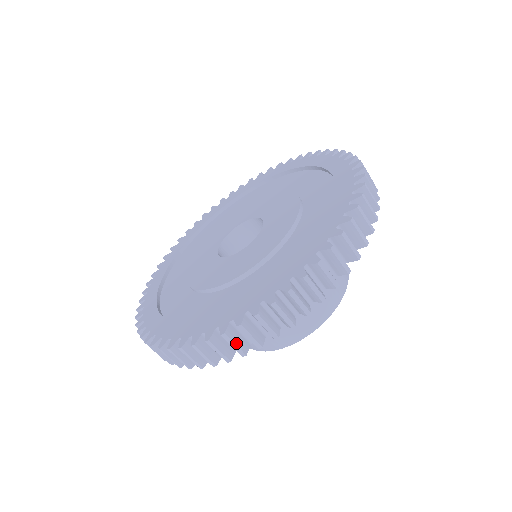
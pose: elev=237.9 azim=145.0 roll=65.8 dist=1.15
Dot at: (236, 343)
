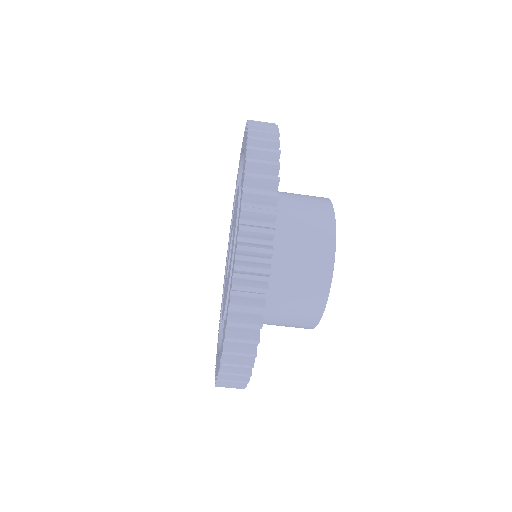
Dot at: (242, 338)
